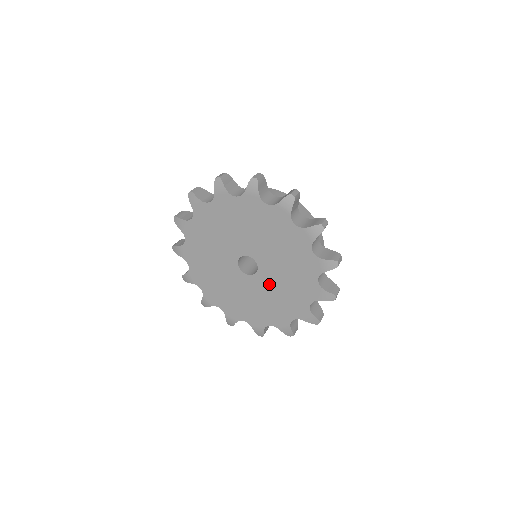
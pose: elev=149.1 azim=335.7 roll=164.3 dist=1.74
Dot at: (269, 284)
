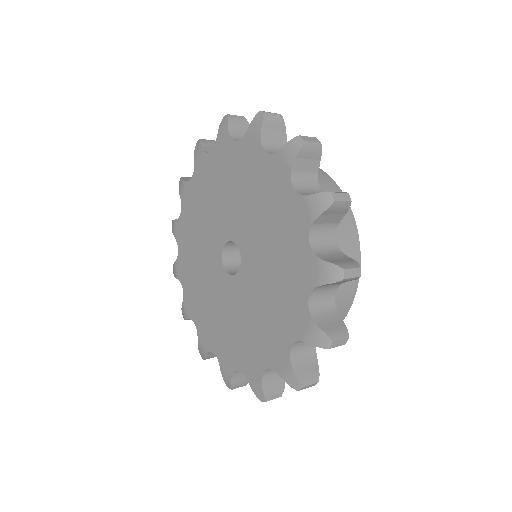
Dot at: (255, 281)
